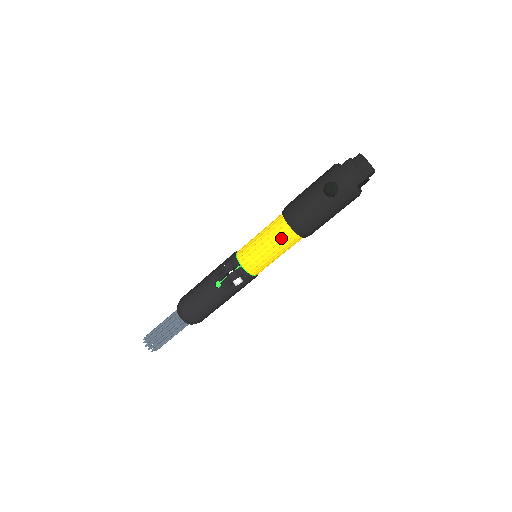
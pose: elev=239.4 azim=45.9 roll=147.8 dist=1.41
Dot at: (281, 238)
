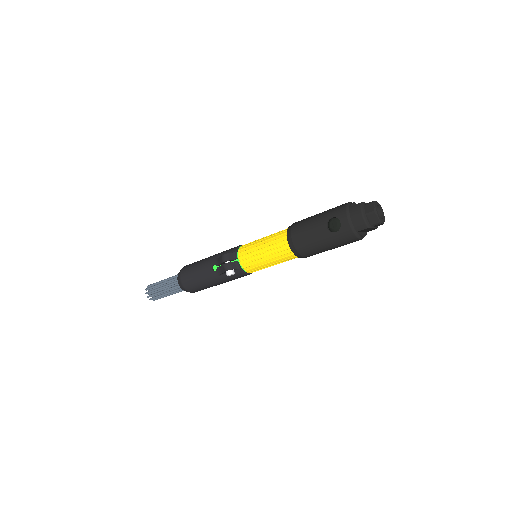
Dot at: (278, 250)
